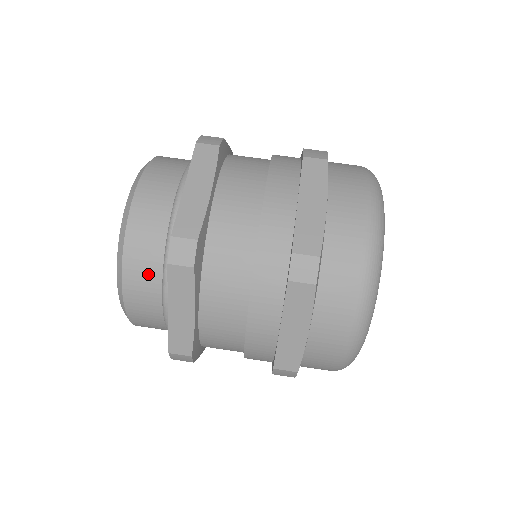
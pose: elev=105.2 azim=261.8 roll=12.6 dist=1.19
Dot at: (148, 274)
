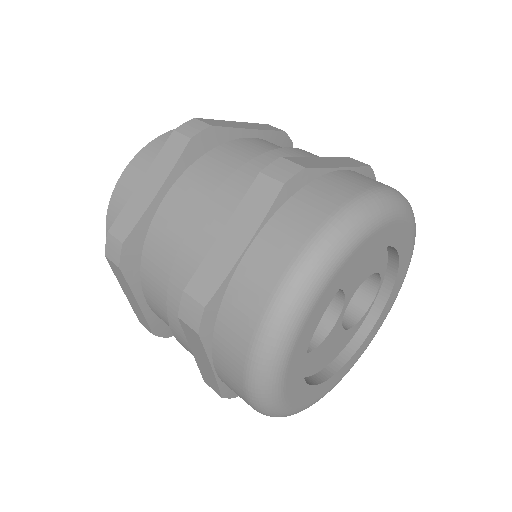
Dot at: occluded
